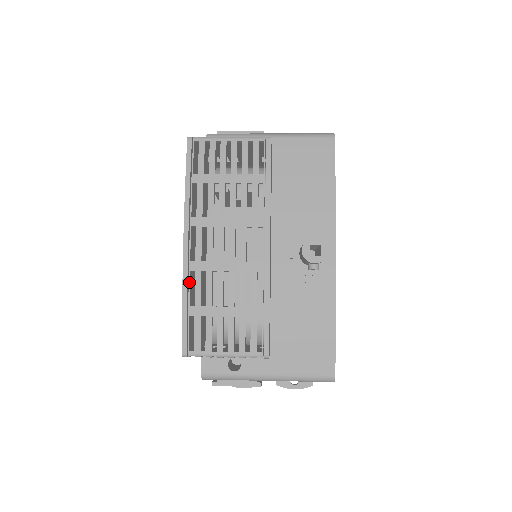
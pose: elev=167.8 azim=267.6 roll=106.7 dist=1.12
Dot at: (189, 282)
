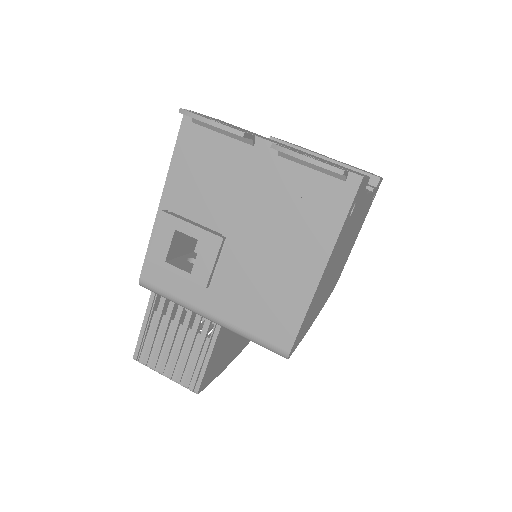
Dot at: occluded
